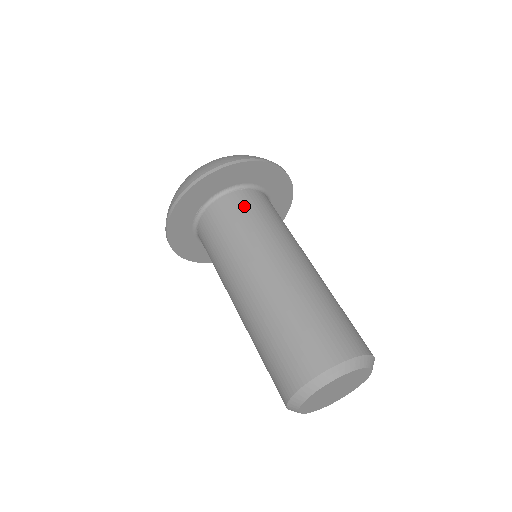
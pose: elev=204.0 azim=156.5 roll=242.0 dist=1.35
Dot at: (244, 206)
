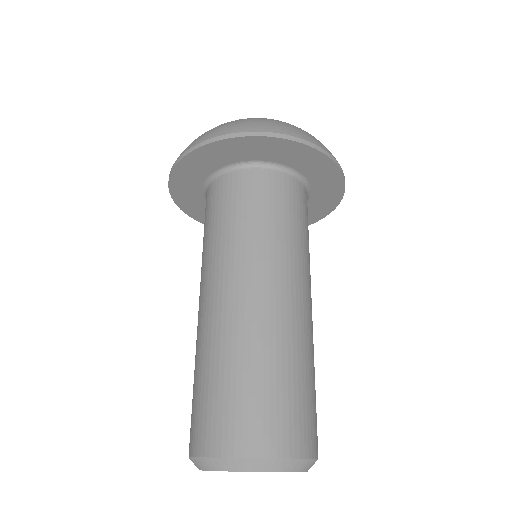
Dot at: (215, 203)
